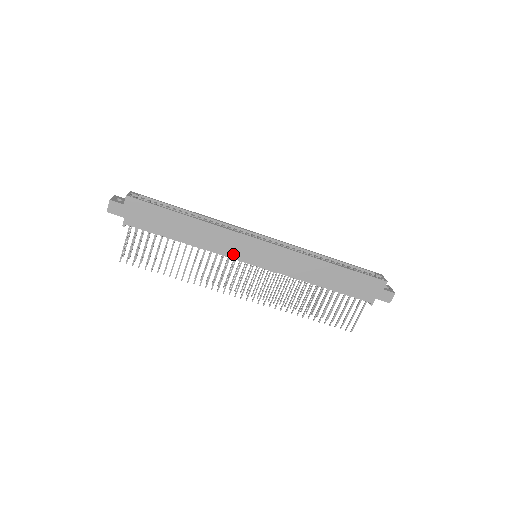
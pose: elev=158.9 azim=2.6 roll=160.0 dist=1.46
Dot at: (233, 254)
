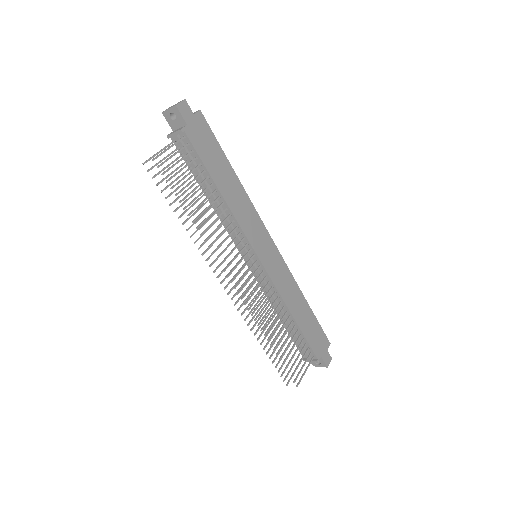
Dot at: (250, 236)
